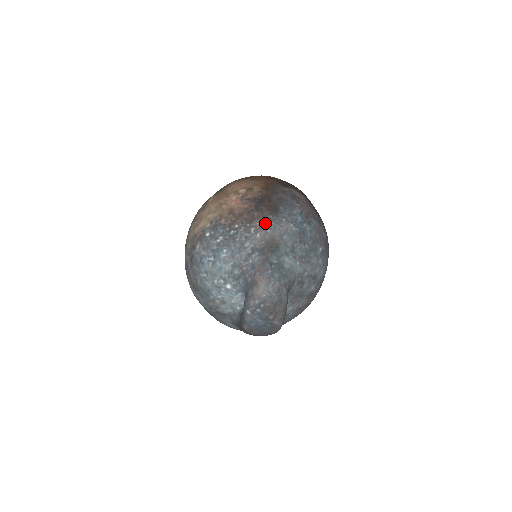
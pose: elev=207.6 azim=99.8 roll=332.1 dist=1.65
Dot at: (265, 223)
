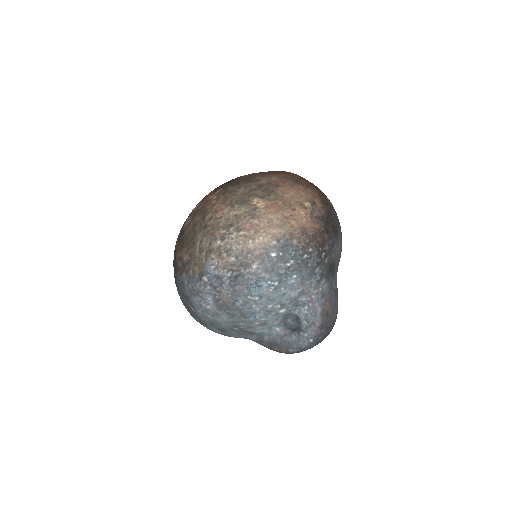
Dot at: (332, 247)
